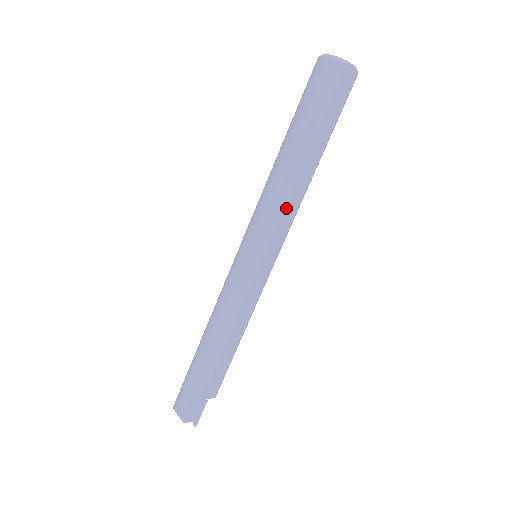
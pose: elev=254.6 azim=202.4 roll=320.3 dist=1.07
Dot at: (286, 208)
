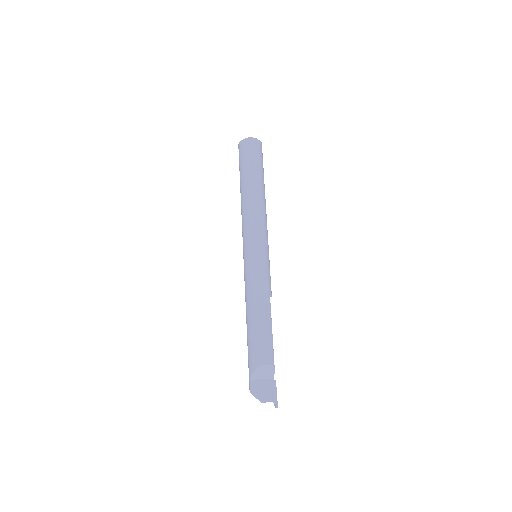
Dot at: (254, 215)
